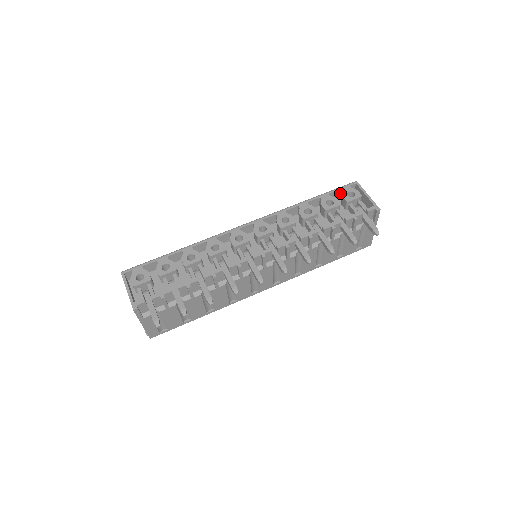
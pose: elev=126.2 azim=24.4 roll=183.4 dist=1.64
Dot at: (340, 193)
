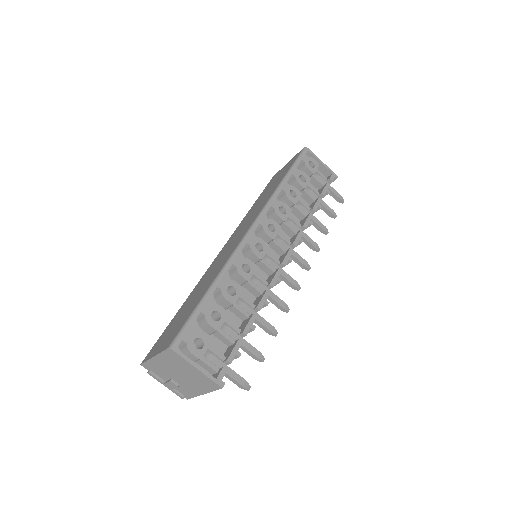
Dot at: occluded
